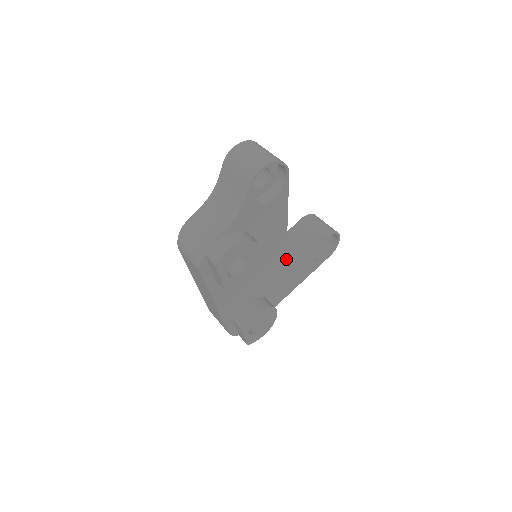
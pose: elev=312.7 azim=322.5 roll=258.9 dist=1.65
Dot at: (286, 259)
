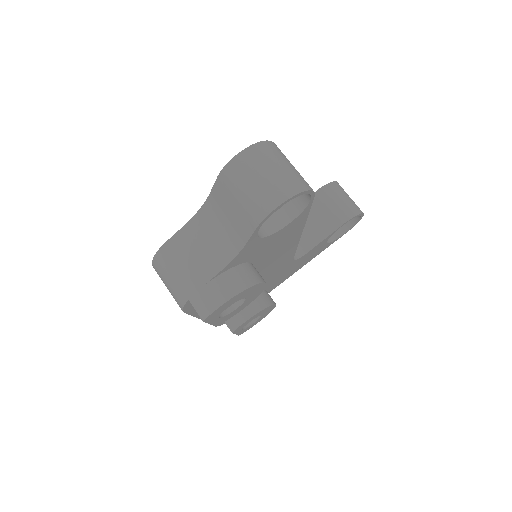
Dot at: occluded
